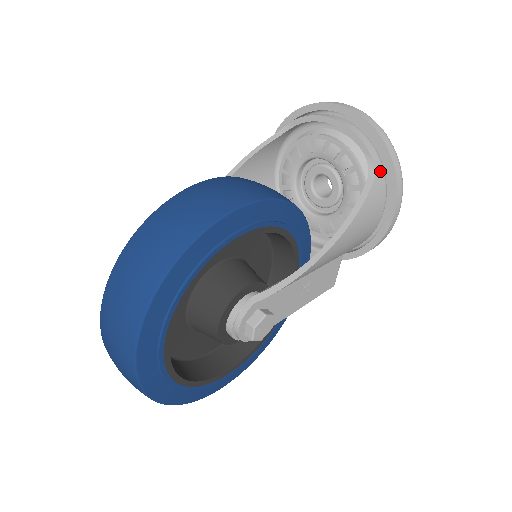
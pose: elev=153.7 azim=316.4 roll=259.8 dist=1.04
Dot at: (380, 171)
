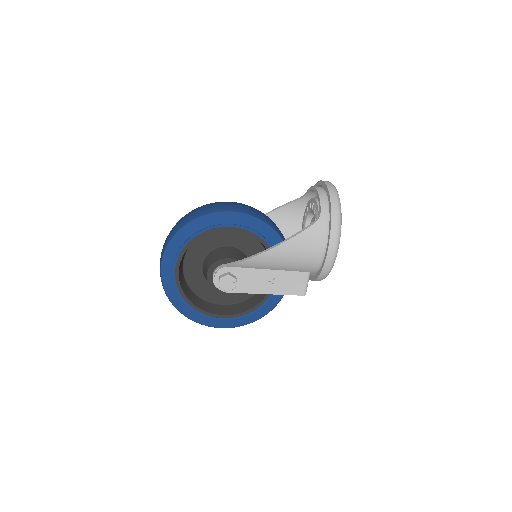
Dot at: (324, 220)
